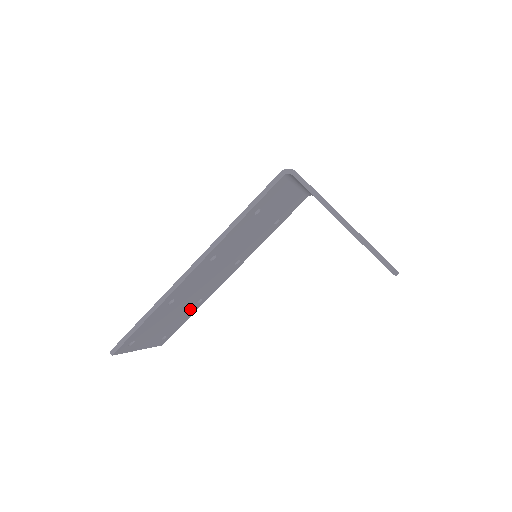
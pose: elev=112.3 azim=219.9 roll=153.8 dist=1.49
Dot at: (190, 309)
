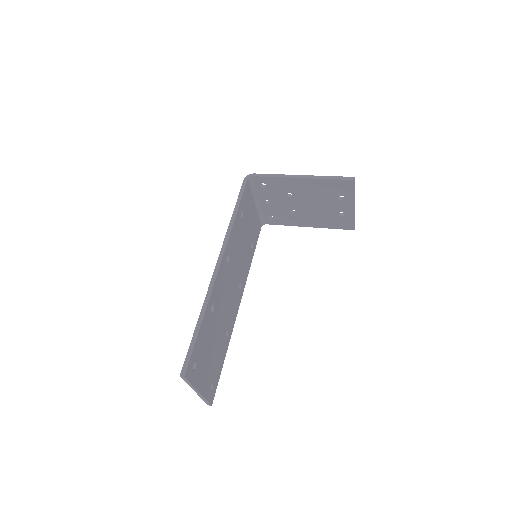
Dot at: (223, 344)
